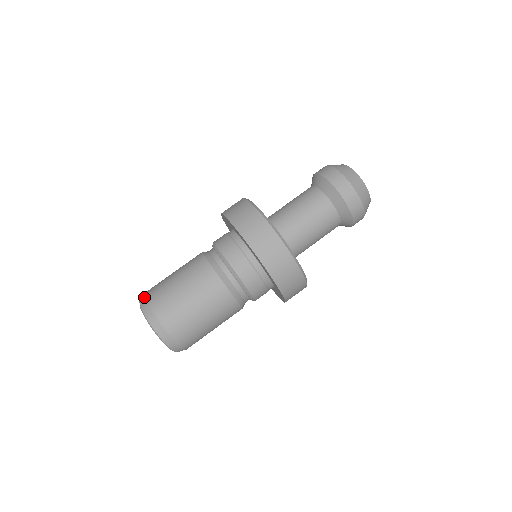
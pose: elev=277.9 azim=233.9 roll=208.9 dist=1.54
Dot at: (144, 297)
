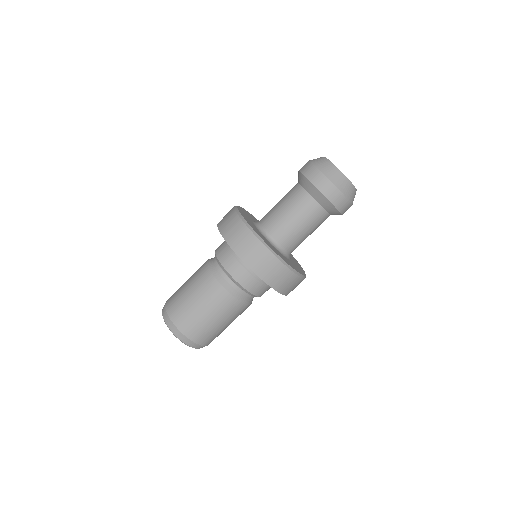
Dot at: occluded
